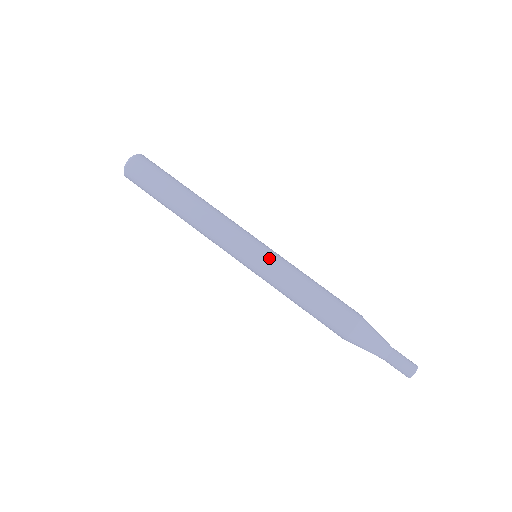
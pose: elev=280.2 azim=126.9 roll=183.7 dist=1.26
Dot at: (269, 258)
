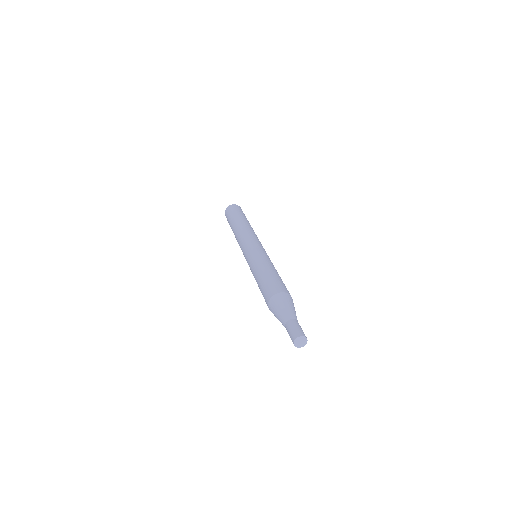
Dot at: (253, 252)
